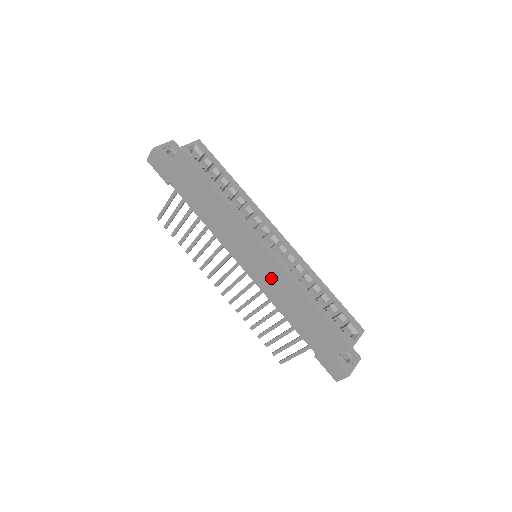
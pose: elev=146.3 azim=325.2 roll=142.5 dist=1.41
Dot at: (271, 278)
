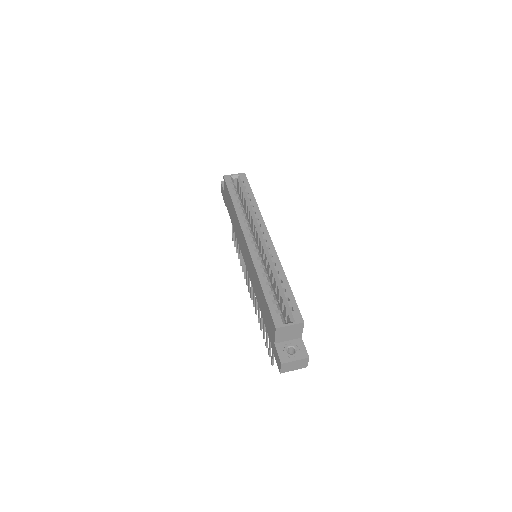
Dot at: (251, 269)
